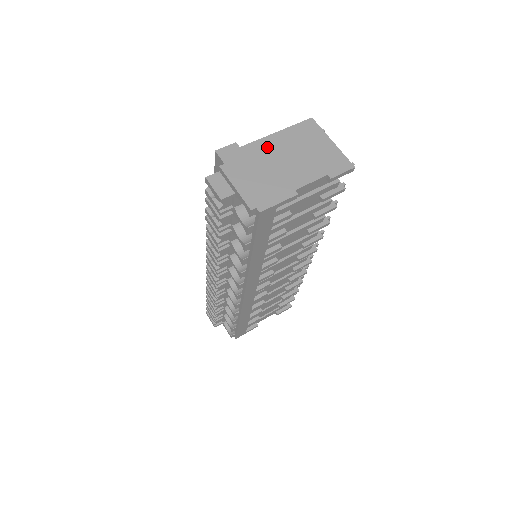
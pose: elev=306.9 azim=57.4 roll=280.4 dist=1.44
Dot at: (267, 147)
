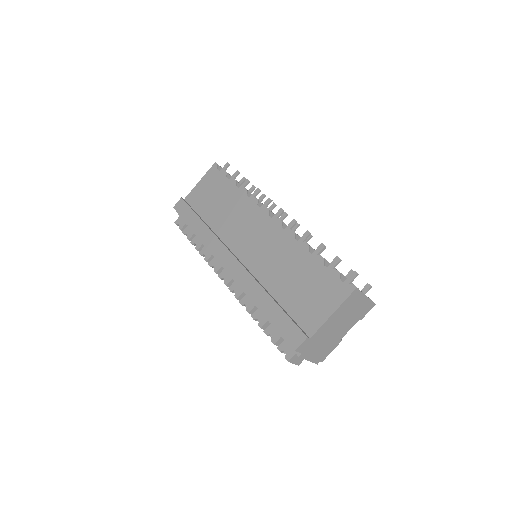
Dot at: (327, 327)
